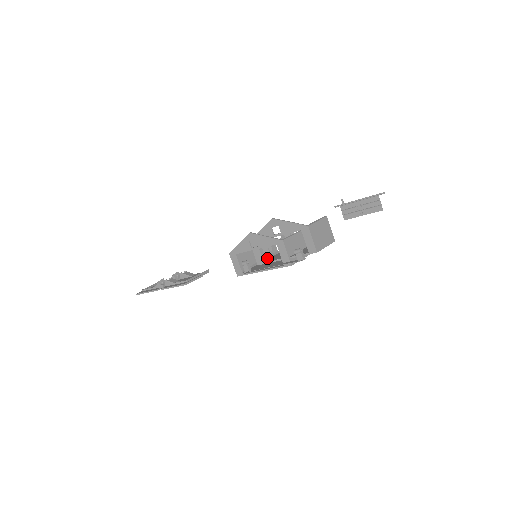
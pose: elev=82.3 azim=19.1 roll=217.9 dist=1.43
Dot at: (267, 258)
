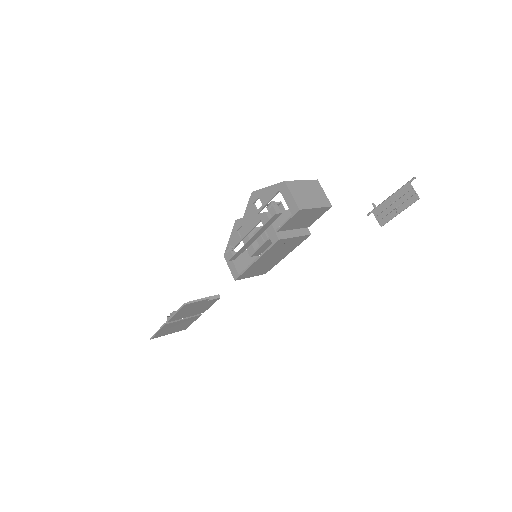
Dot at: occluded
